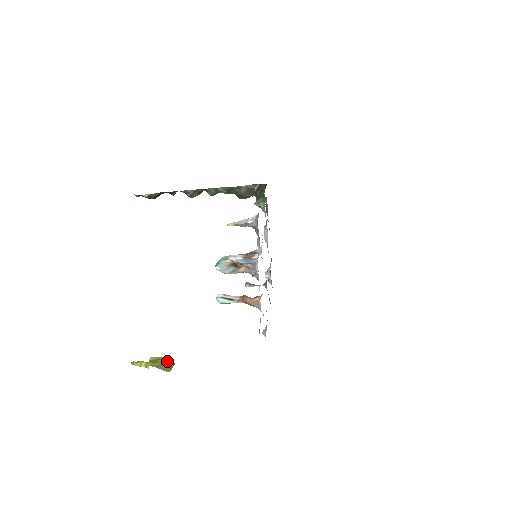
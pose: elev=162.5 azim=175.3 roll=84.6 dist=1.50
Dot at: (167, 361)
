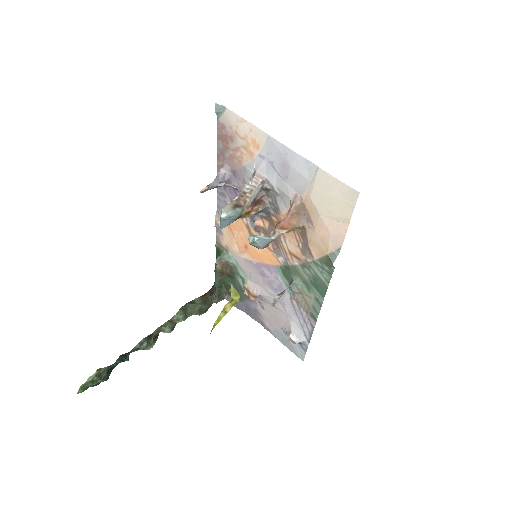
Dot at: occluded
